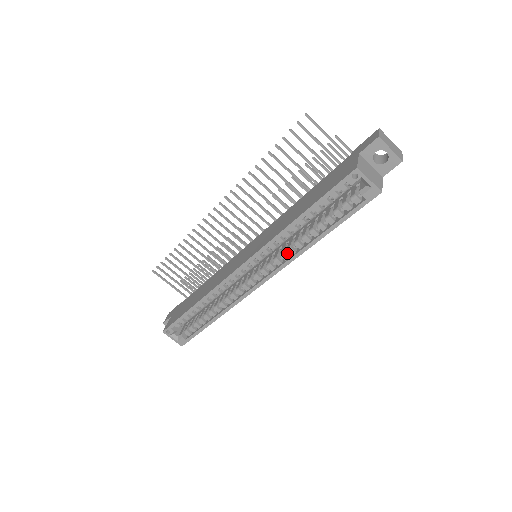
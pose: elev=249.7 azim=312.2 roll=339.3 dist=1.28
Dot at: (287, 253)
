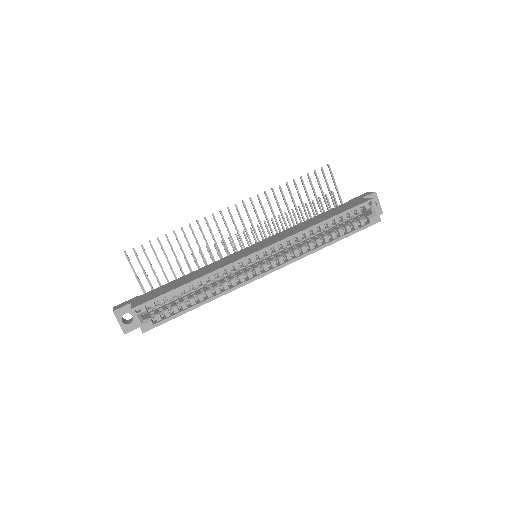
Dot at: (298, 251)
